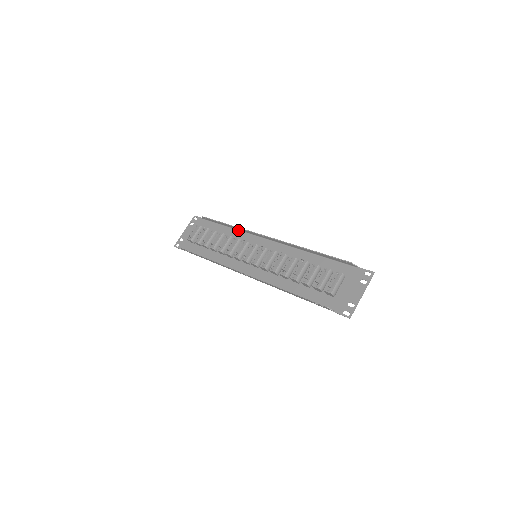
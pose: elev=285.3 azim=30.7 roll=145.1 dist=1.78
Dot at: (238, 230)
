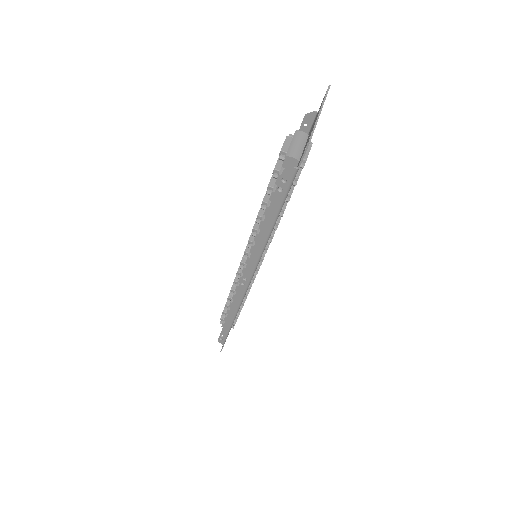
Dot at: occluded
